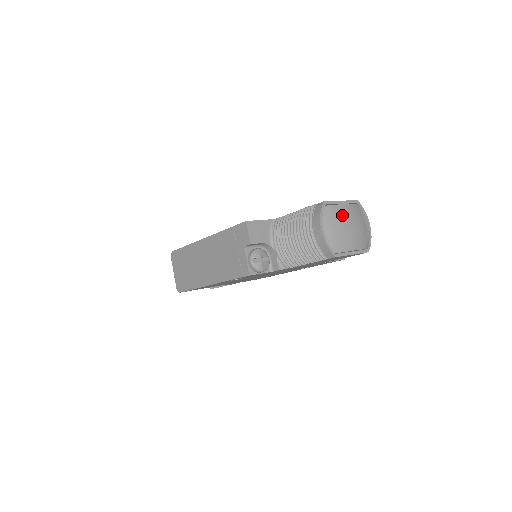
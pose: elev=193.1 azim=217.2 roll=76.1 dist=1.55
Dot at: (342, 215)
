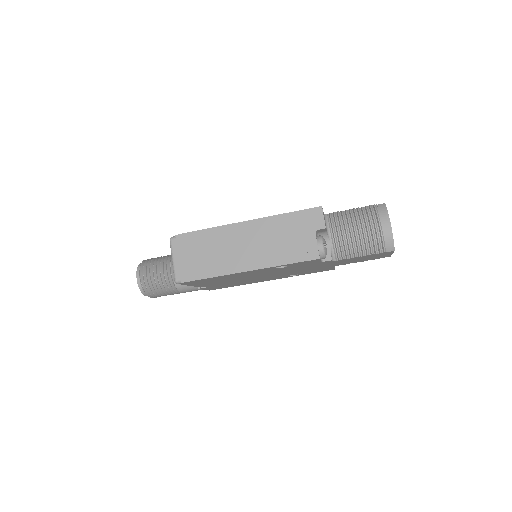
Dot at: occluded
